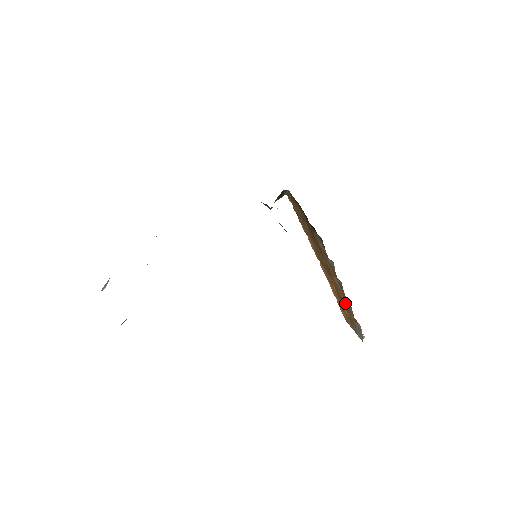
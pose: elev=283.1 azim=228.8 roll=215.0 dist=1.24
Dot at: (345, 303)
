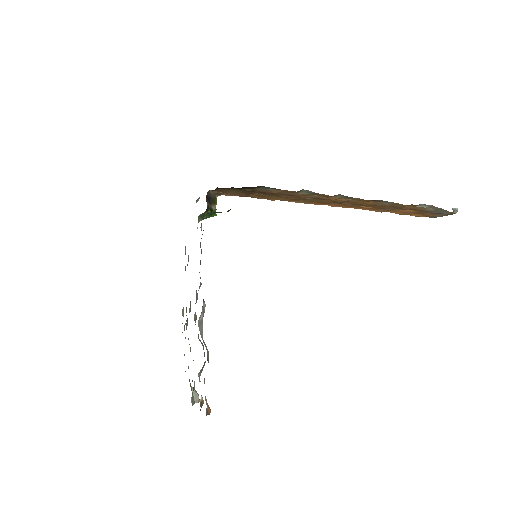
Dot at: (382, 205)
